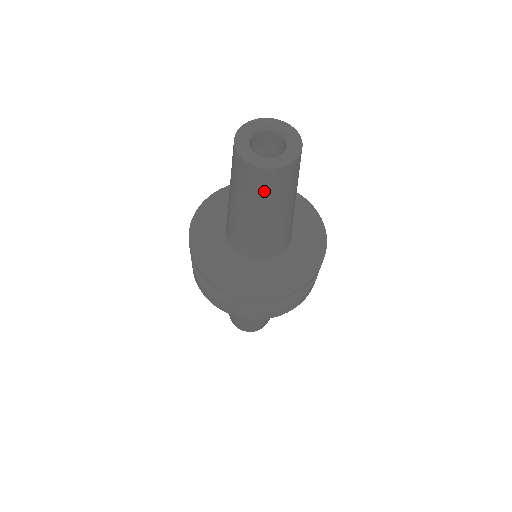
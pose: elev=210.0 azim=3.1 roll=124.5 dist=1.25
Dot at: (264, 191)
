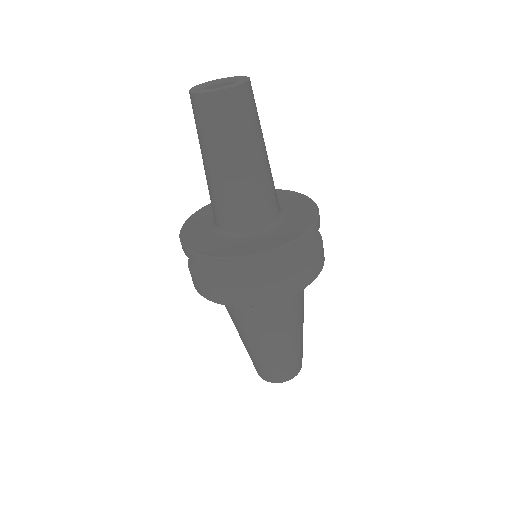
Dot at: (237, 119)
